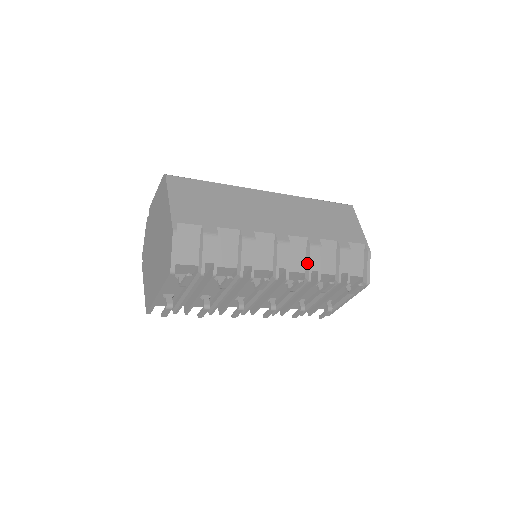
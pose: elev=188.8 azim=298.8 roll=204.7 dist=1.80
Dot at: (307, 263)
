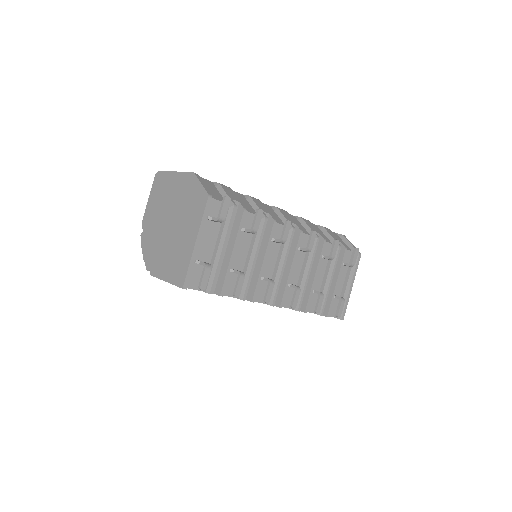
Dot at: (307, 228)
